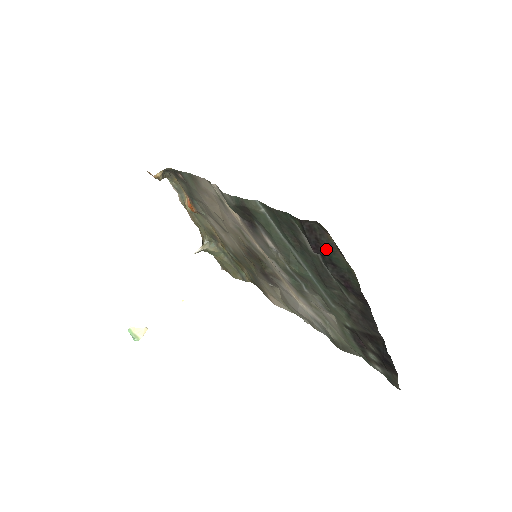
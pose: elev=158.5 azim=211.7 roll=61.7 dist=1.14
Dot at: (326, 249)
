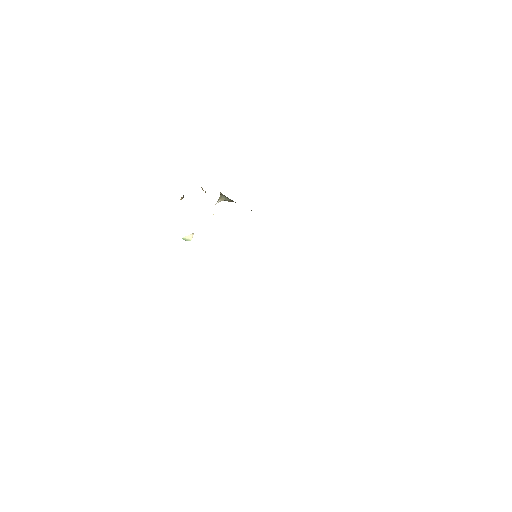
Dot at: occluded
